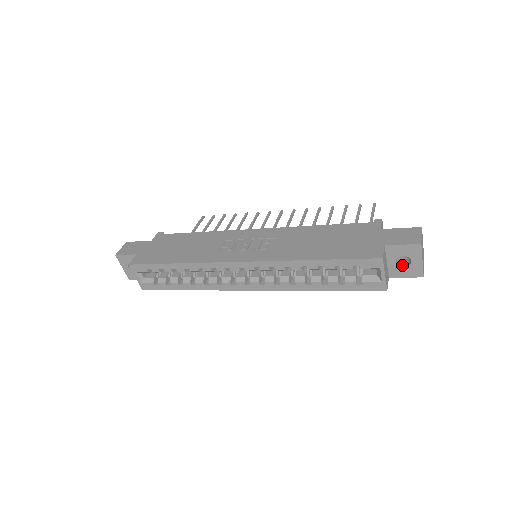
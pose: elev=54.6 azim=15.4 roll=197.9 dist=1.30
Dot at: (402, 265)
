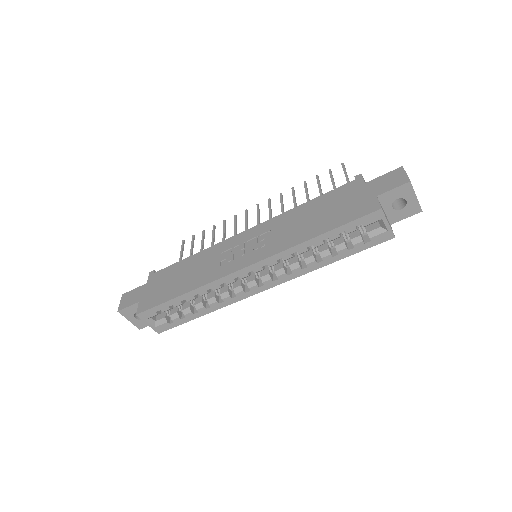
Dot at: (399, 208)
